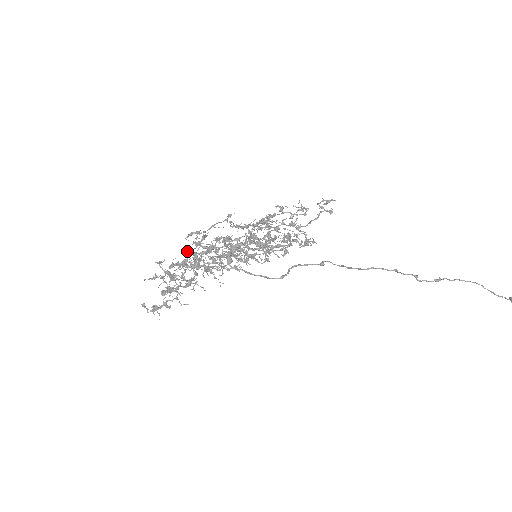
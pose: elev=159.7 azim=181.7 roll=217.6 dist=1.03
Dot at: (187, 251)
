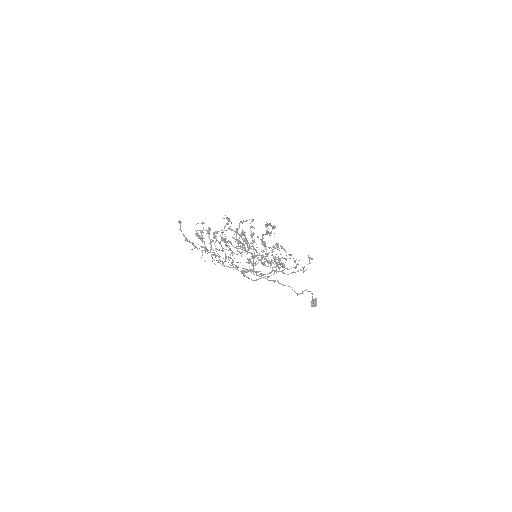
Dot at: (231, 242)
